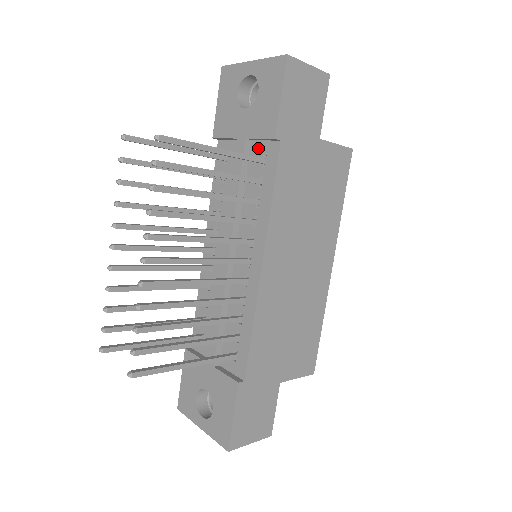
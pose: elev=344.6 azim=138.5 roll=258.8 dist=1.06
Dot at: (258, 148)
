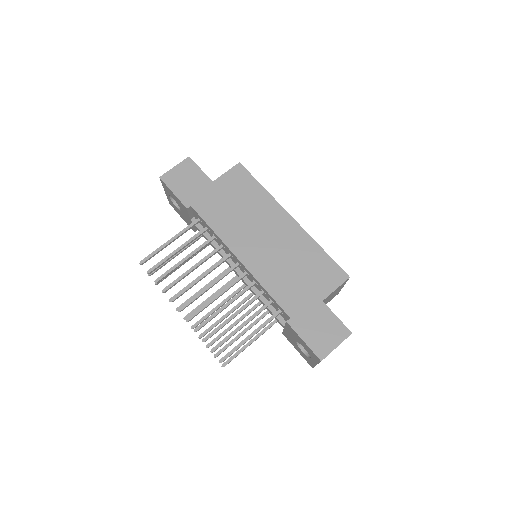
Dot at: (196, 217)
